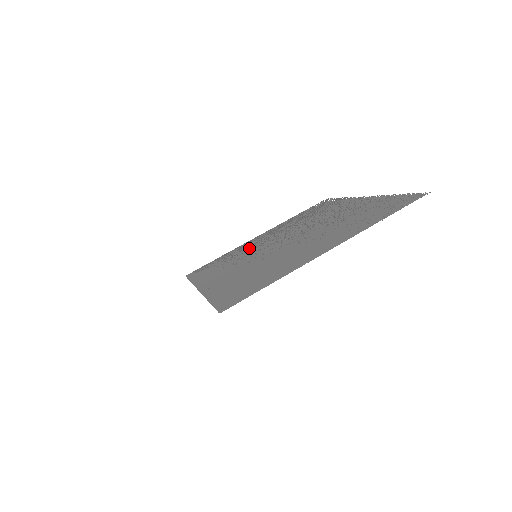
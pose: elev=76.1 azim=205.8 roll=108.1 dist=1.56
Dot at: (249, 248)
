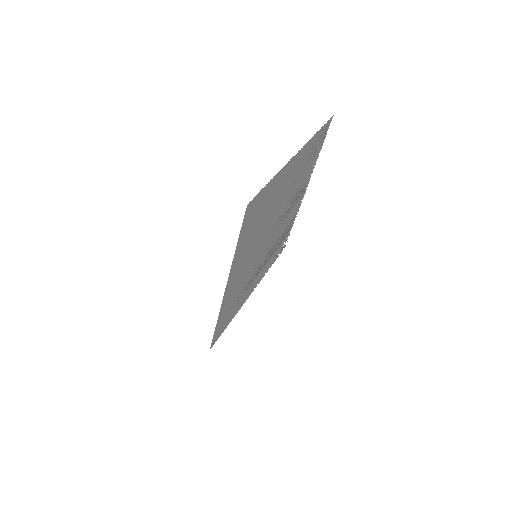
Dot at: (249, 283)
